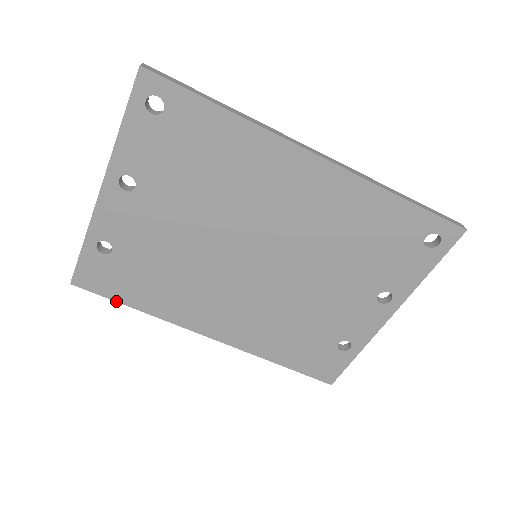
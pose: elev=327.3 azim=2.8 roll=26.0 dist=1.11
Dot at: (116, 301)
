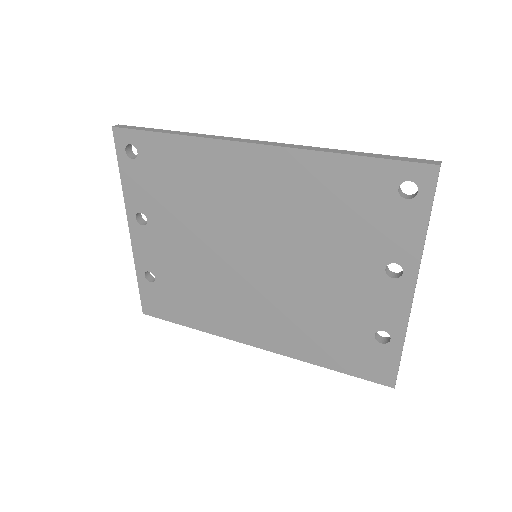
Dot at: (176, 323)
